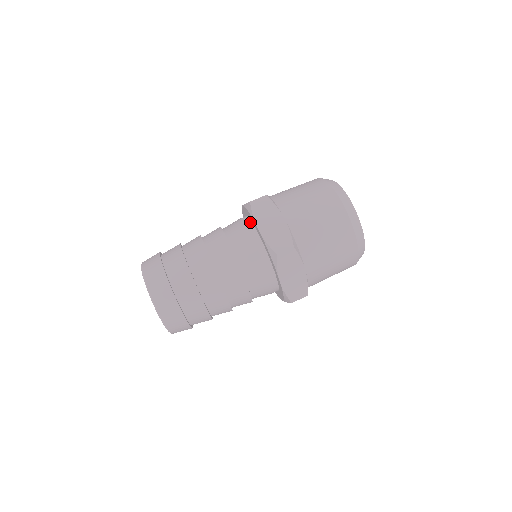
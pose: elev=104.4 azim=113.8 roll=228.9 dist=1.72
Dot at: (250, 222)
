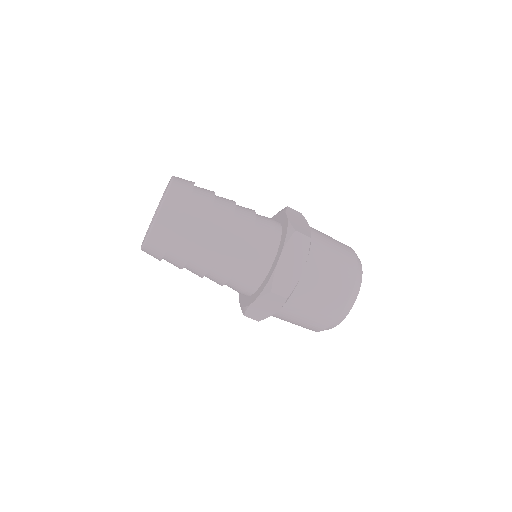
Dot at: (262, 281)
